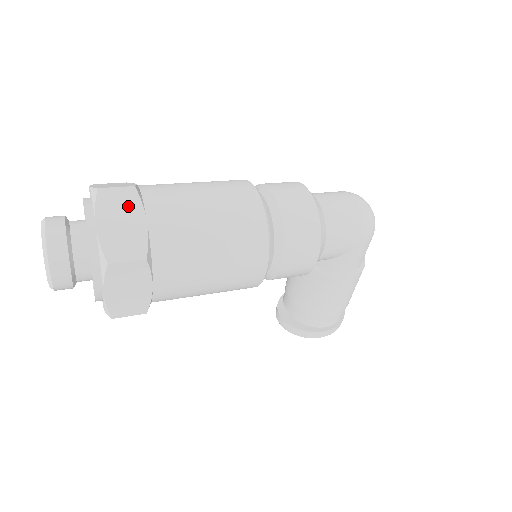
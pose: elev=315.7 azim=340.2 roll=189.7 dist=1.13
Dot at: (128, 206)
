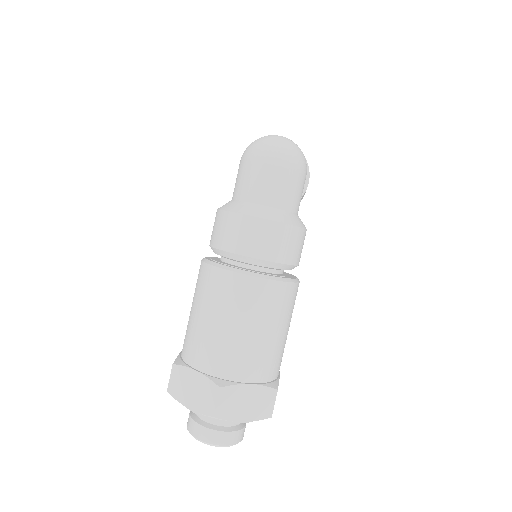
Dot at: (235, 396)
